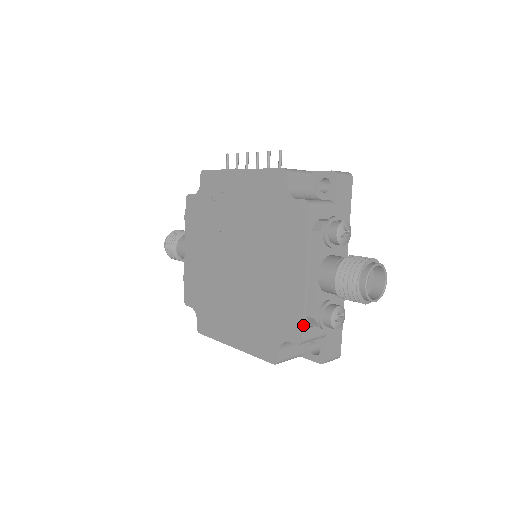
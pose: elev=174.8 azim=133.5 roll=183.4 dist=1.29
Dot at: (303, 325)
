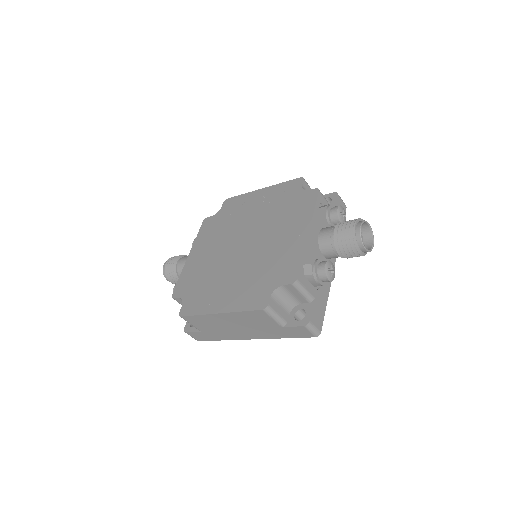
Dot at: (300, 268)
